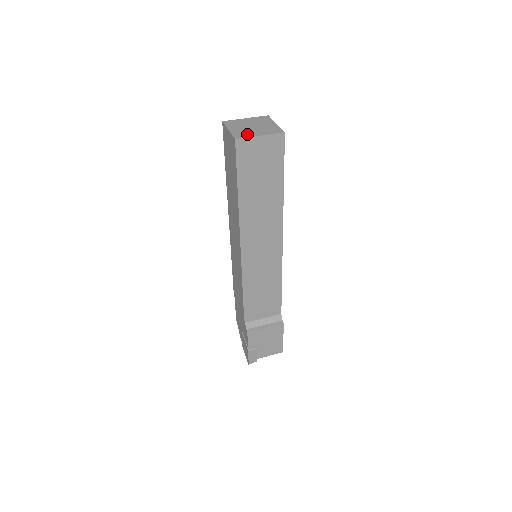
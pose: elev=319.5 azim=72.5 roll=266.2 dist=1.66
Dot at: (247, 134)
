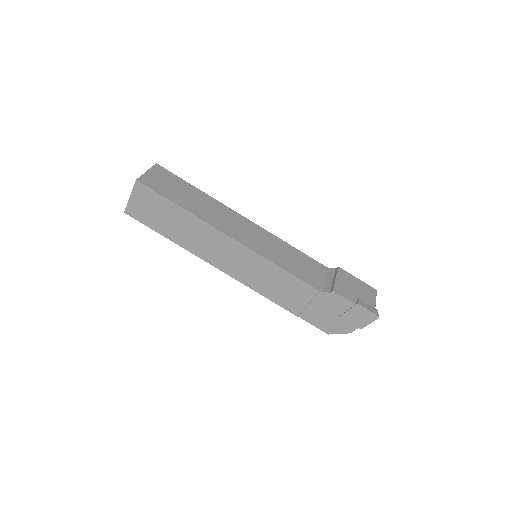
Dot at: occluded
